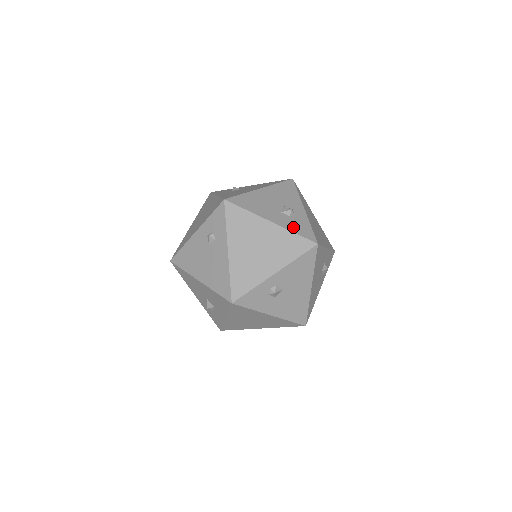
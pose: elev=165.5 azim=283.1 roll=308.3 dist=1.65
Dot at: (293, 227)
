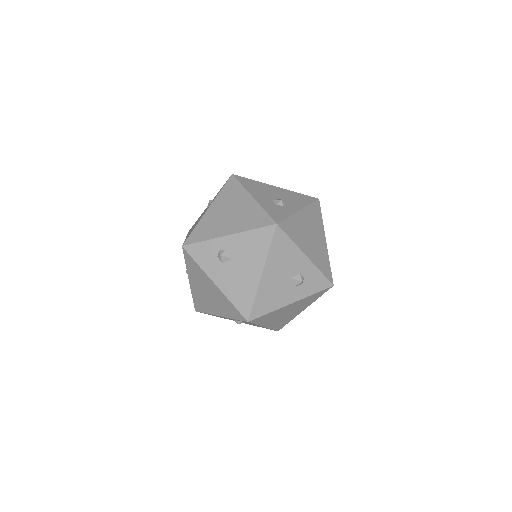
Dot at: (269, 208)
